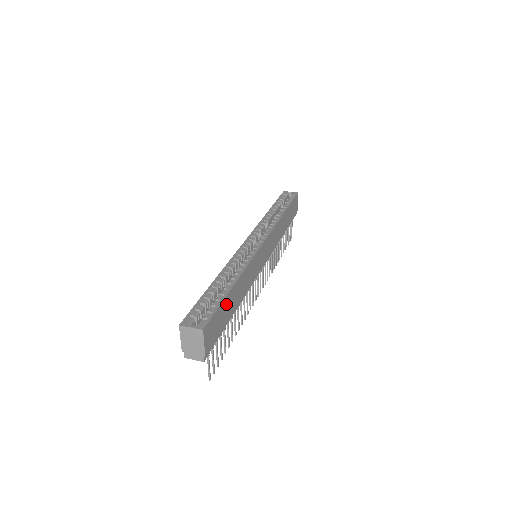
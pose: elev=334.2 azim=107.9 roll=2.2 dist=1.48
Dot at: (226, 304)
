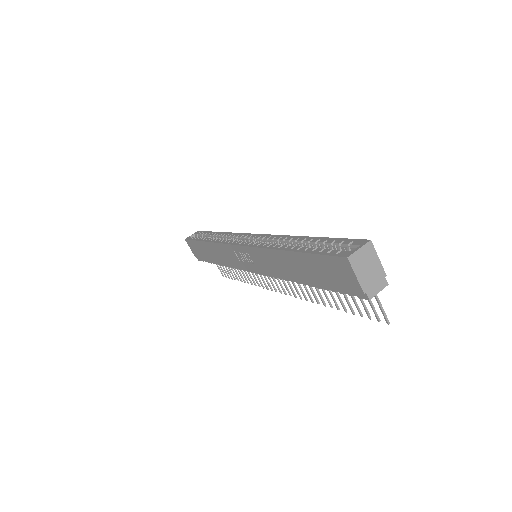
Dot at: occluded
